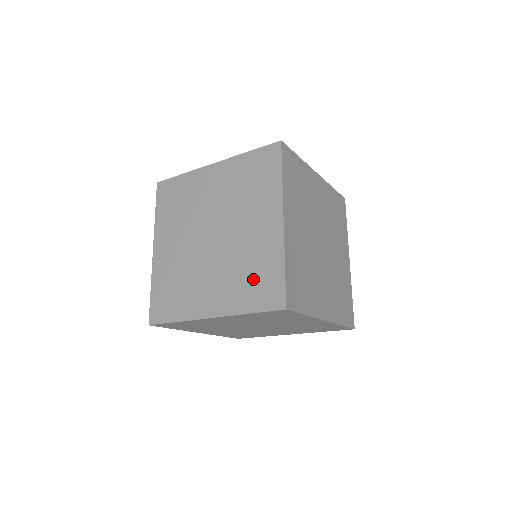
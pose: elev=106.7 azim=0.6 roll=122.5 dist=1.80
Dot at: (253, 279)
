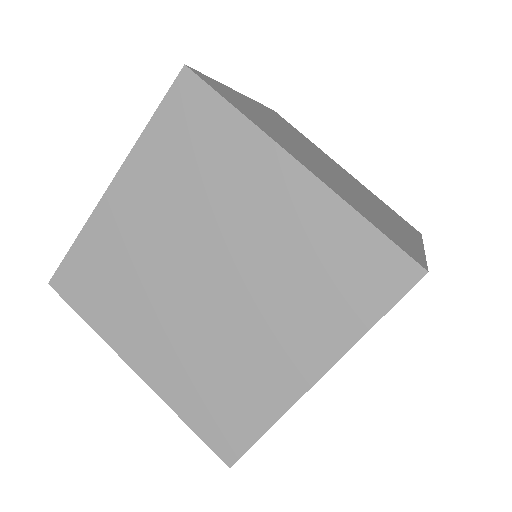
Dot at: (219, 396)
